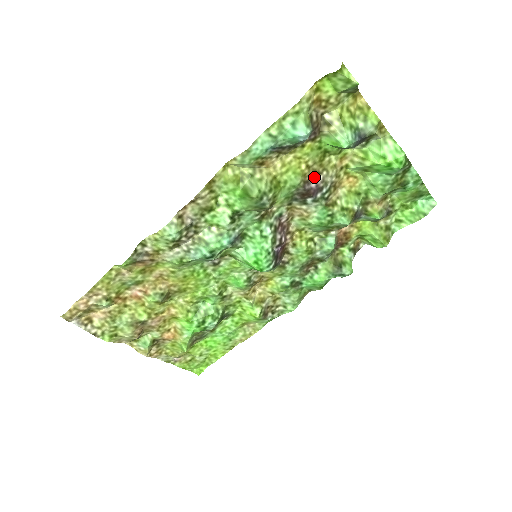
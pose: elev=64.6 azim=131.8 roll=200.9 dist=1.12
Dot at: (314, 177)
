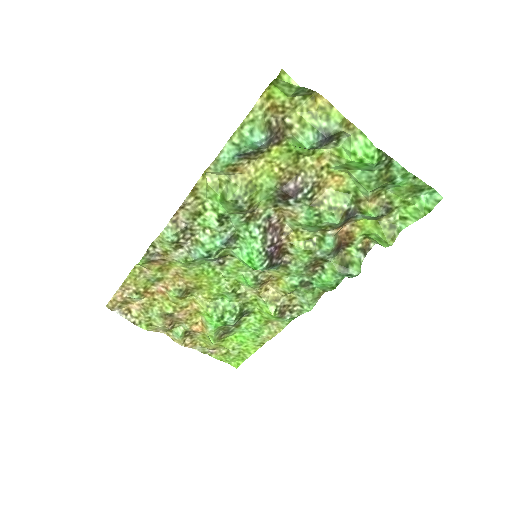
Dot at: (292, 179)
